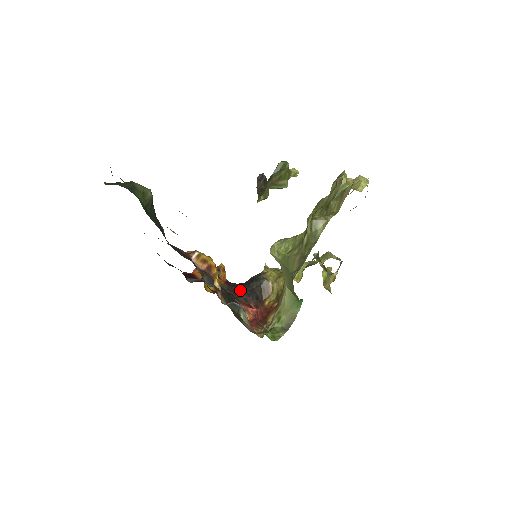
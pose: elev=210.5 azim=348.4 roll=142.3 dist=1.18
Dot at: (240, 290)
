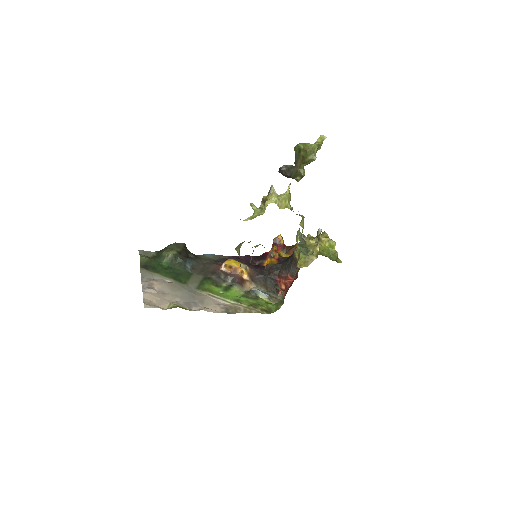
Dot at: (282, 266)
